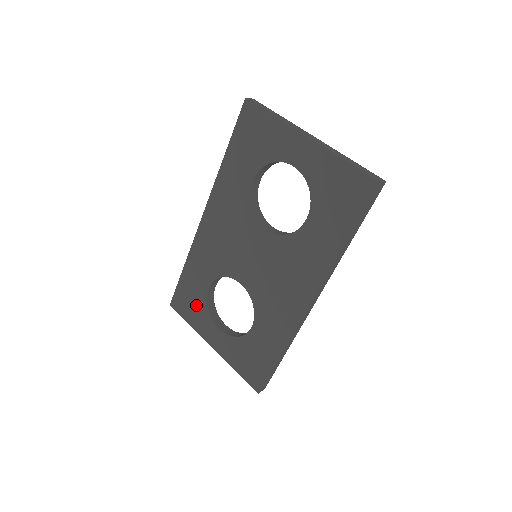
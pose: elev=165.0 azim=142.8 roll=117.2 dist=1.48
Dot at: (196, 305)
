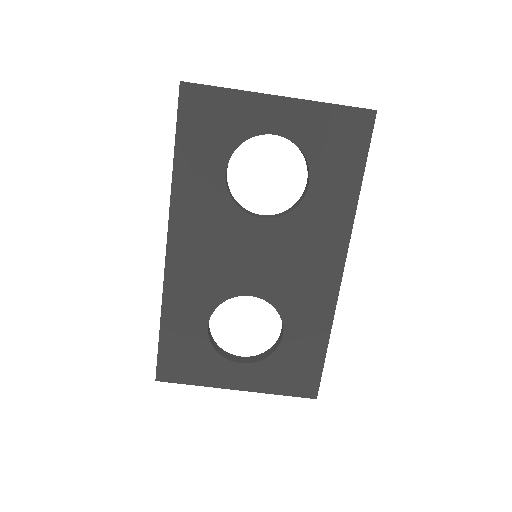
Dot at: (197, 356)
